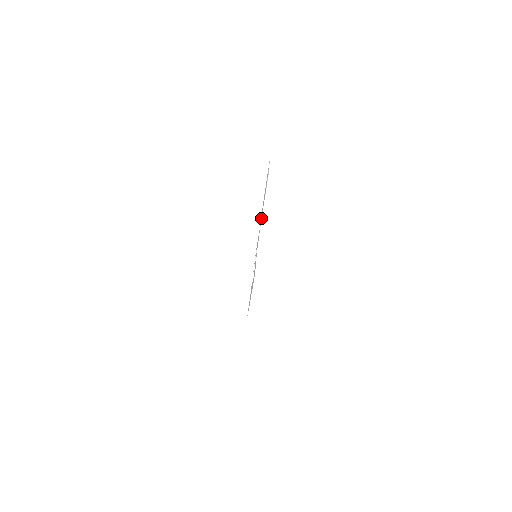
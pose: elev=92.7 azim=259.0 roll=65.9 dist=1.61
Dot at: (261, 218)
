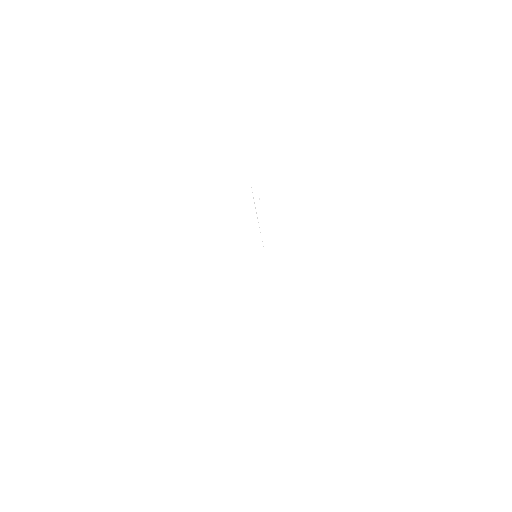
Dot at: occluded
